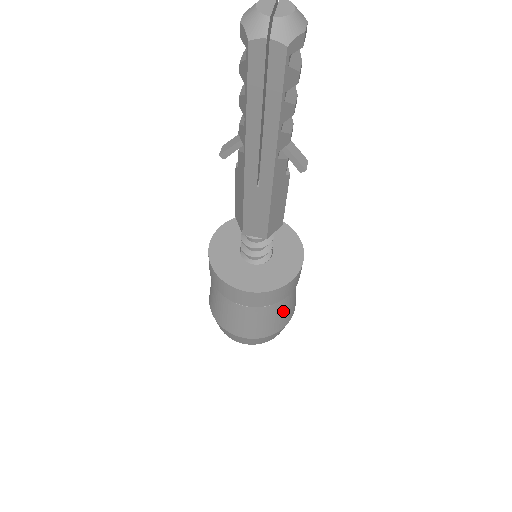
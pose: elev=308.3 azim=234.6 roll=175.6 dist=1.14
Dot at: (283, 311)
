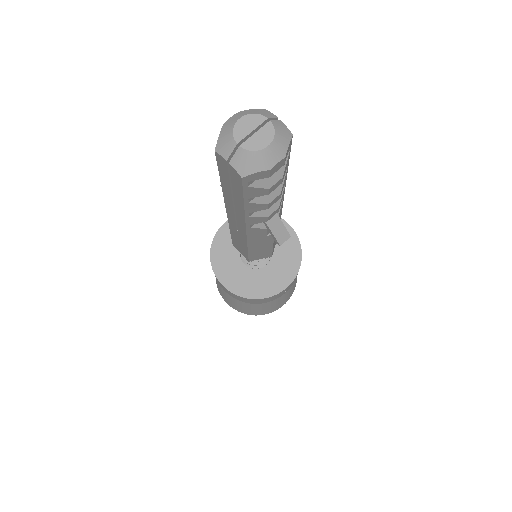
Dot at: (261, 307)
